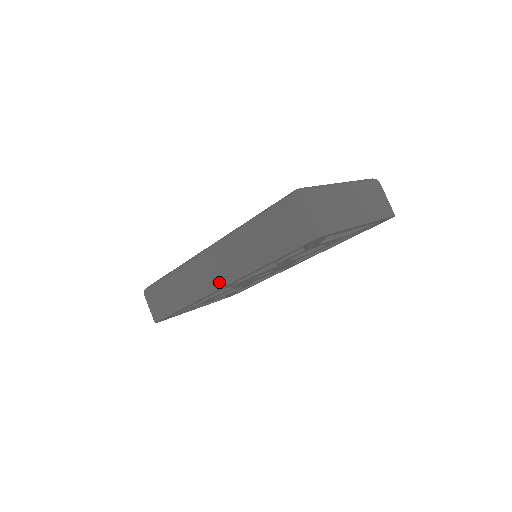
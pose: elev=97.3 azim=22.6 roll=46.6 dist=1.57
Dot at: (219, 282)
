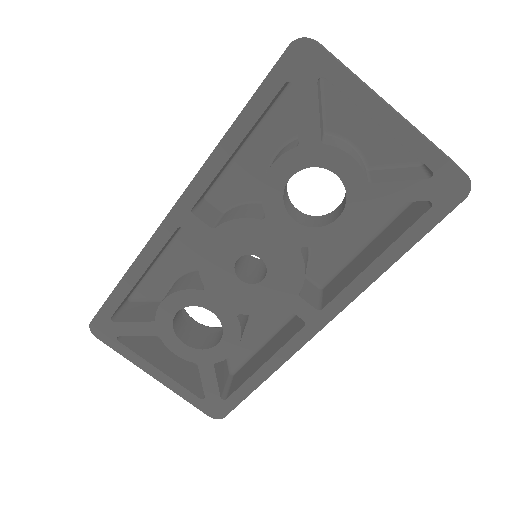
Dot at: occluded
